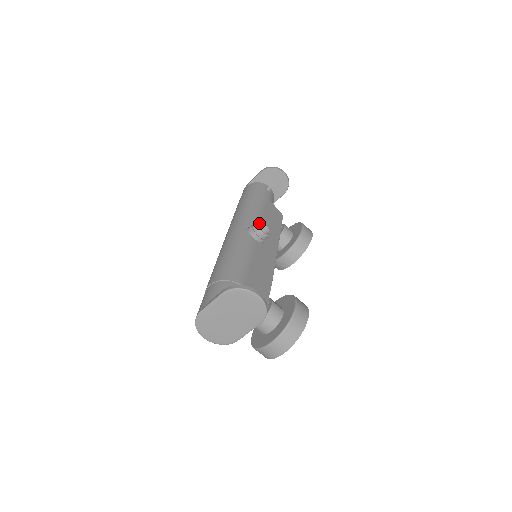
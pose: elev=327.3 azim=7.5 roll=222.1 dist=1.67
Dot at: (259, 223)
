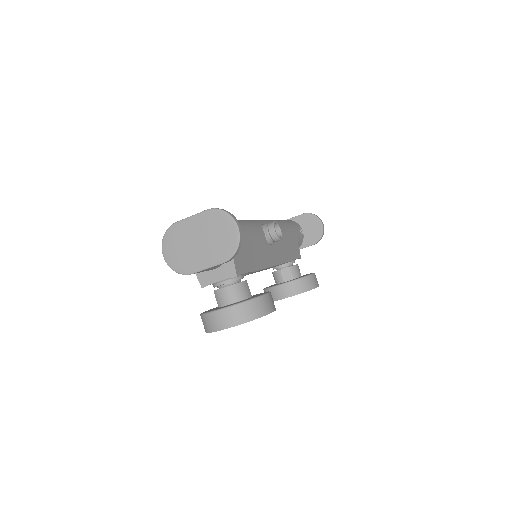
Dot at: (276, 226)
